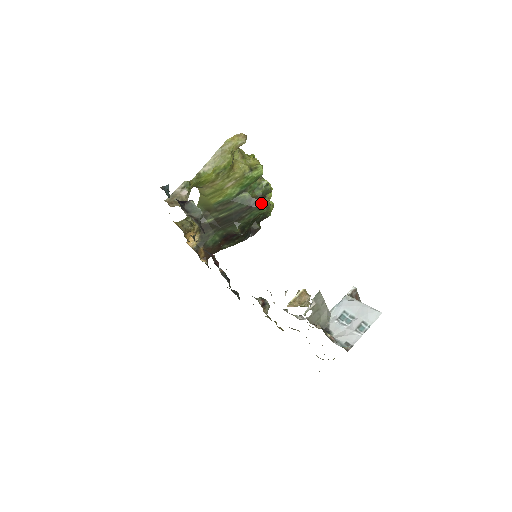
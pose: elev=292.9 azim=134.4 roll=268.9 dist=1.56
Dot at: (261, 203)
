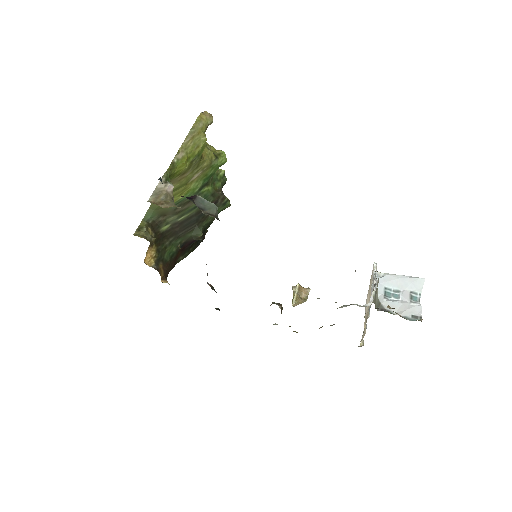
Dot at: (225, 197)
